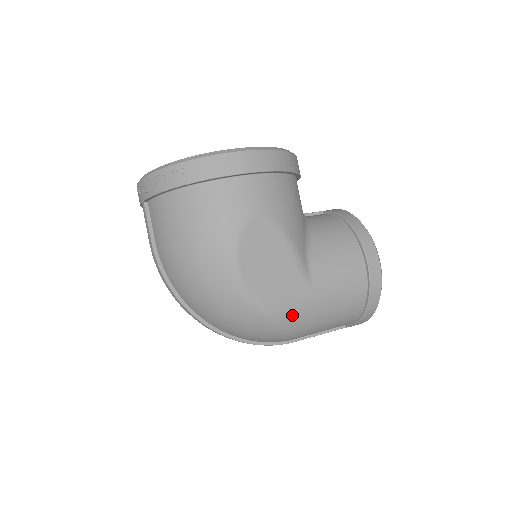
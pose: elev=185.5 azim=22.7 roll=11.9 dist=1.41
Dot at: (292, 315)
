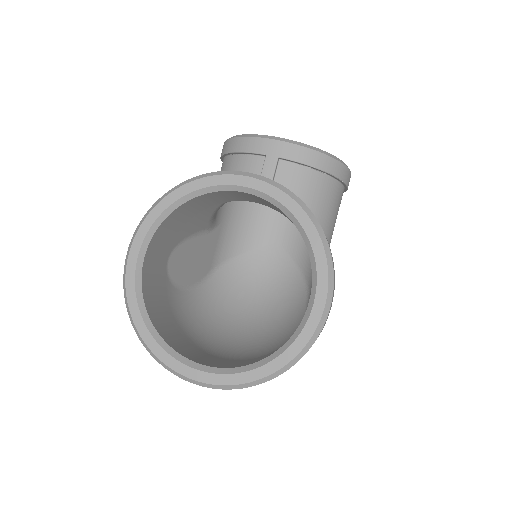
Dot at: occluded
